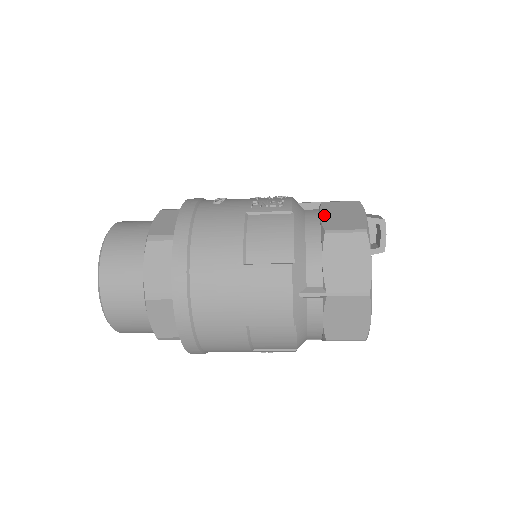
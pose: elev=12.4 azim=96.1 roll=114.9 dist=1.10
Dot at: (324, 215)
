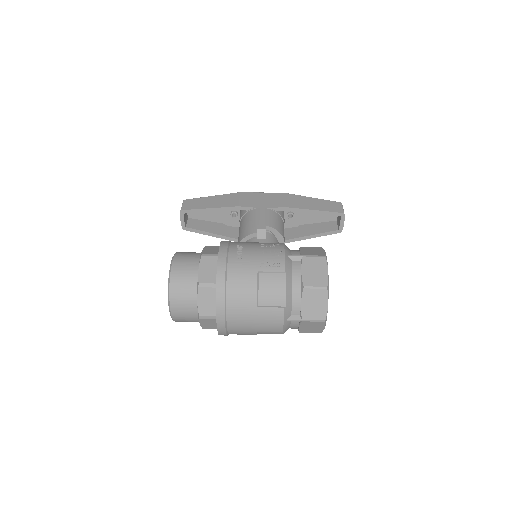
Dot at: (304, 271)
